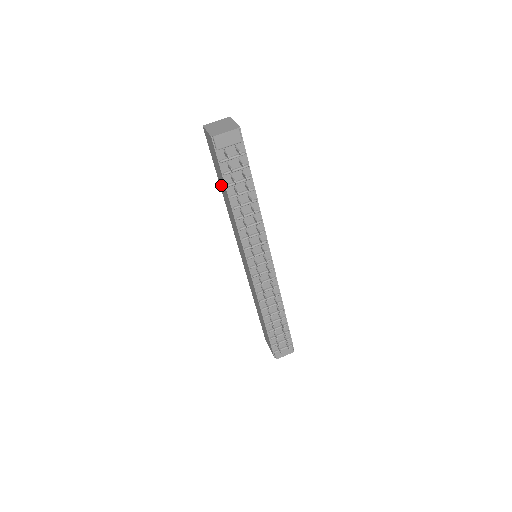
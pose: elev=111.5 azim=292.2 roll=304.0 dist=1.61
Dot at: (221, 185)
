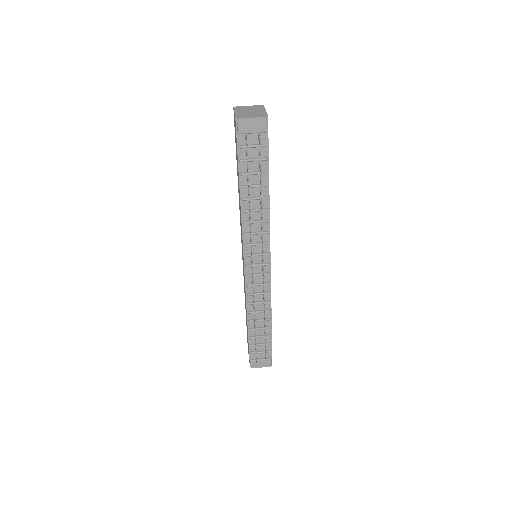
Dot at: (237, 173)
